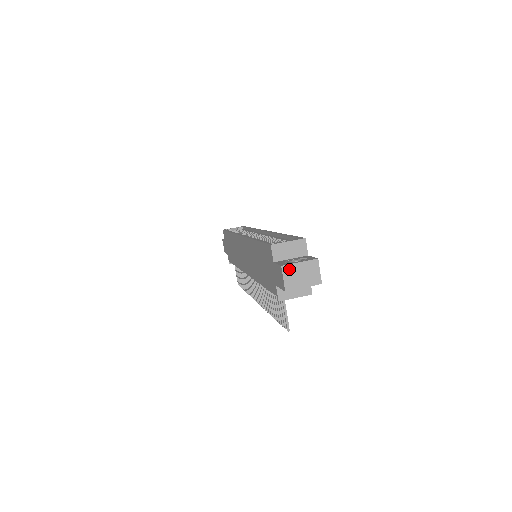
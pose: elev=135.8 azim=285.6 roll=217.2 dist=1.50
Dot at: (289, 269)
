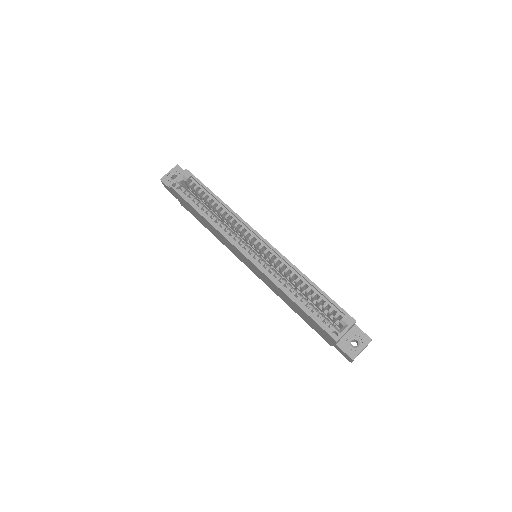
Dot at: occluded
